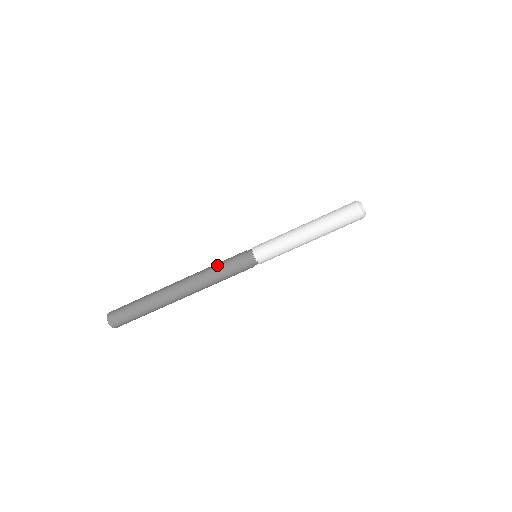
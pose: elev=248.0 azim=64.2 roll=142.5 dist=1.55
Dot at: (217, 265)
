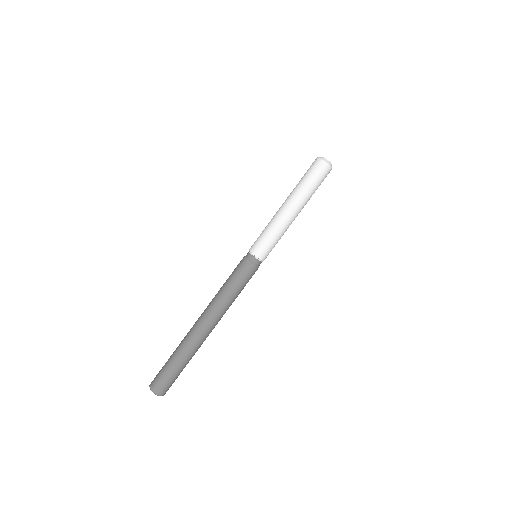
Dot at: (225, 282)
